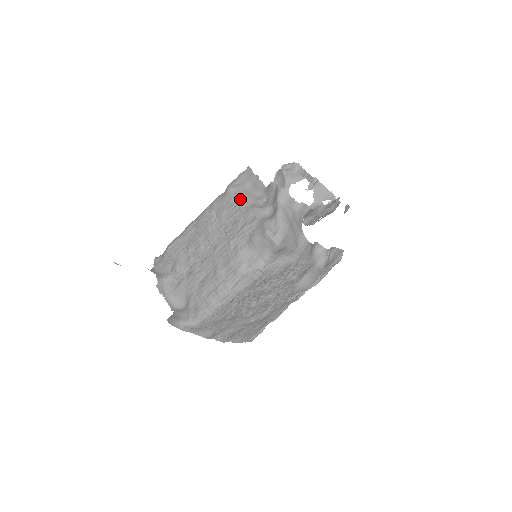
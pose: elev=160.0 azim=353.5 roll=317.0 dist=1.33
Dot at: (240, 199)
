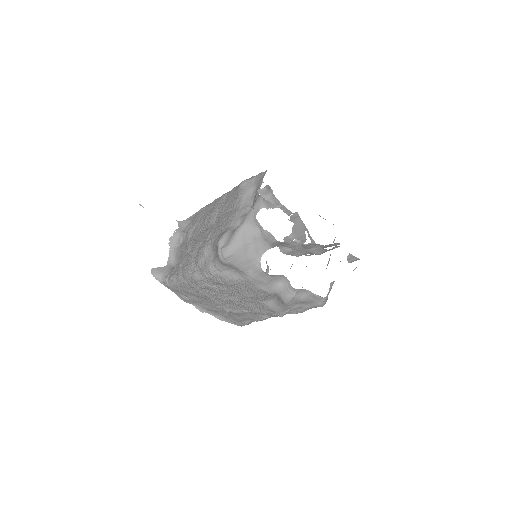
Dot at: (239, 198)
